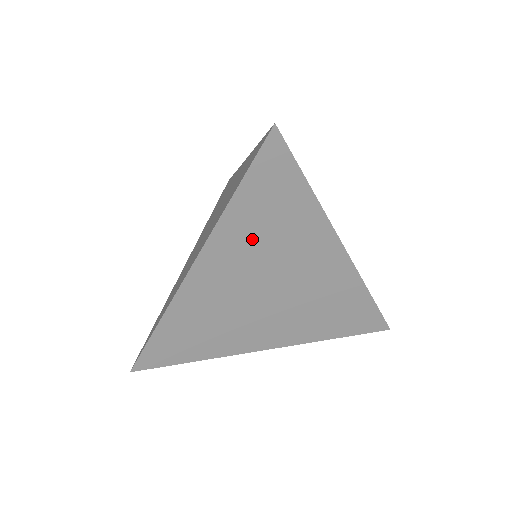
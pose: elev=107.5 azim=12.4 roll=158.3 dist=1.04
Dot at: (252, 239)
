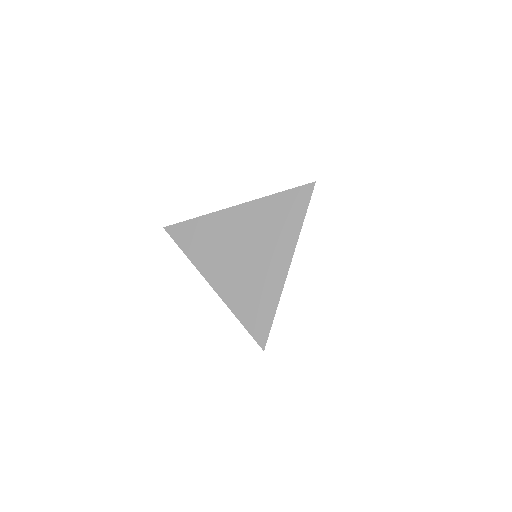
Dot at: (265, 218)
